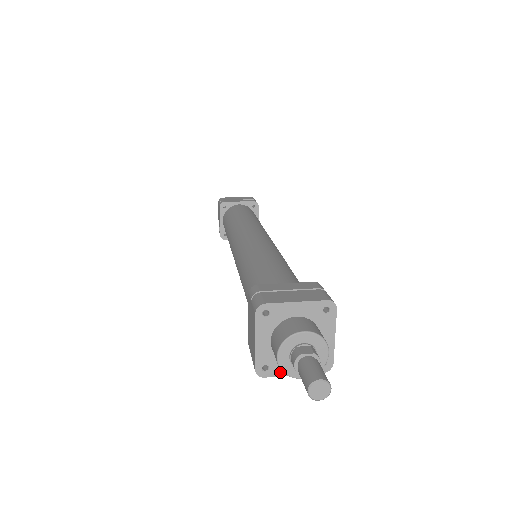
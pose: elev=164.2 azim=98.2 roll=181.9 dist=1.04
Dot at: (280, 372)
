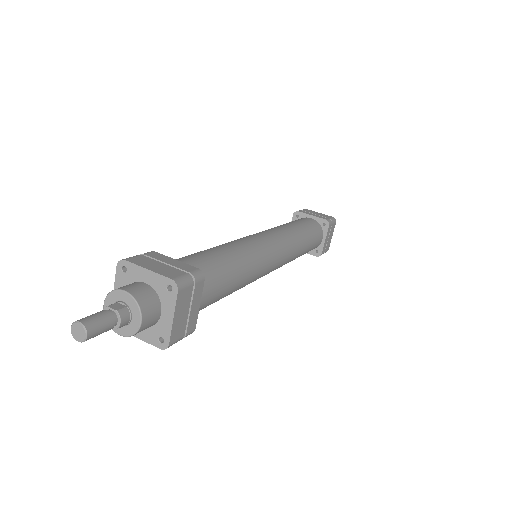
Dot at: occluded
